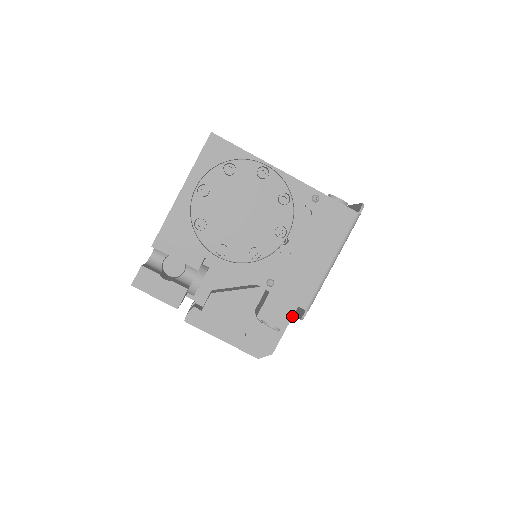
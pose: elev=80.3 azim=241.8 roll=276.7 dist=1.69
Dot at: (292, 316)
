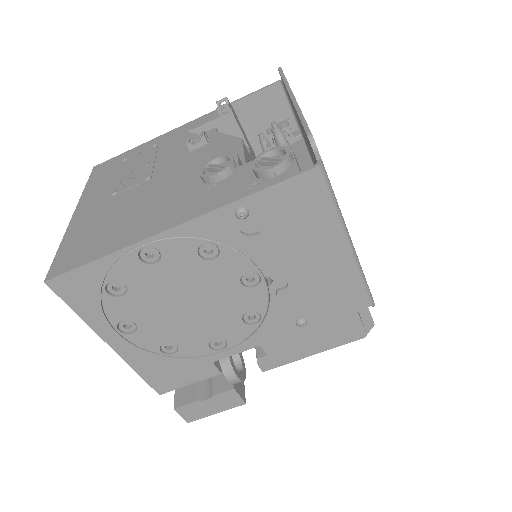
Dot at: occluded
